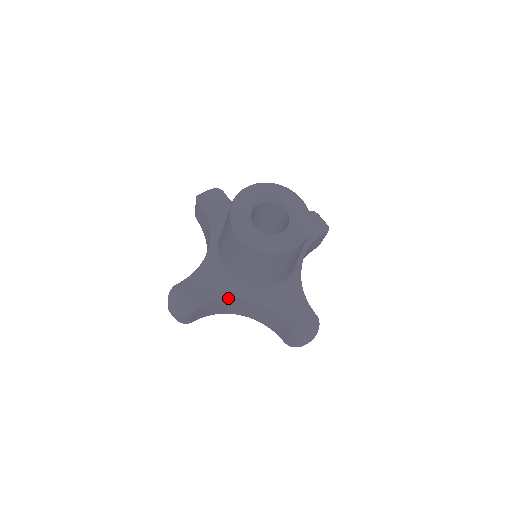
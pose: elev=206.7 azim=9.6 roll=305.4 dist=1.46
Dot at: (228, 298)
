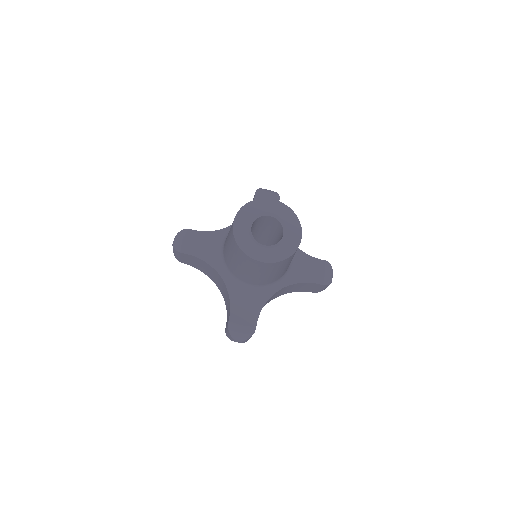
Dot at: (267, 300)
